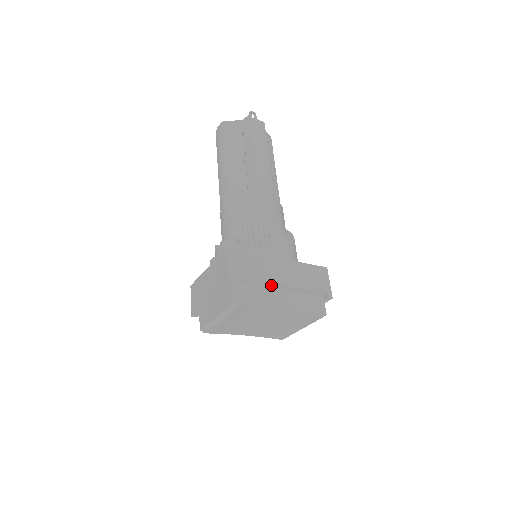
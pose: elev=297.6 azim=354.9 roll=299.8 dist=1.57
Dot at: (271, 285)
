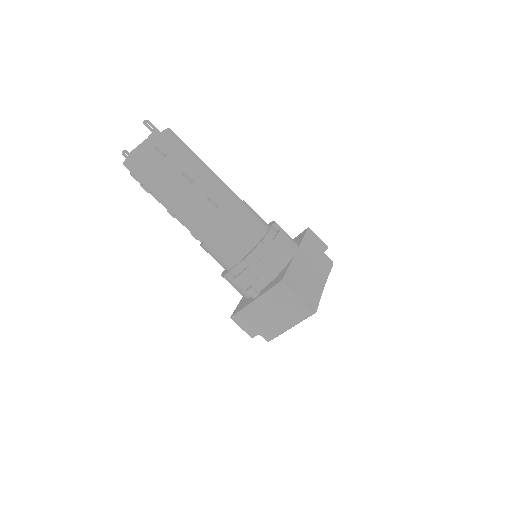
Dot at: (310, 277)
